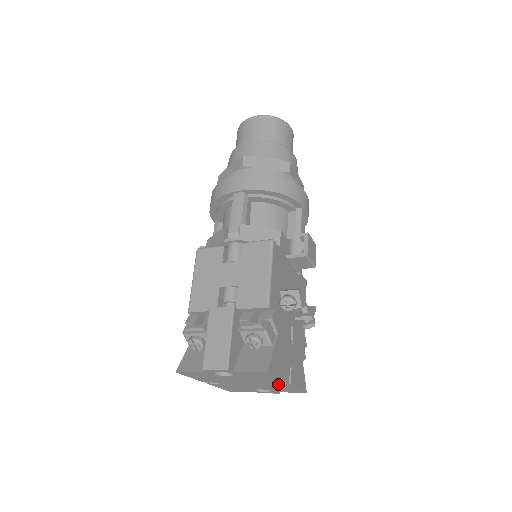
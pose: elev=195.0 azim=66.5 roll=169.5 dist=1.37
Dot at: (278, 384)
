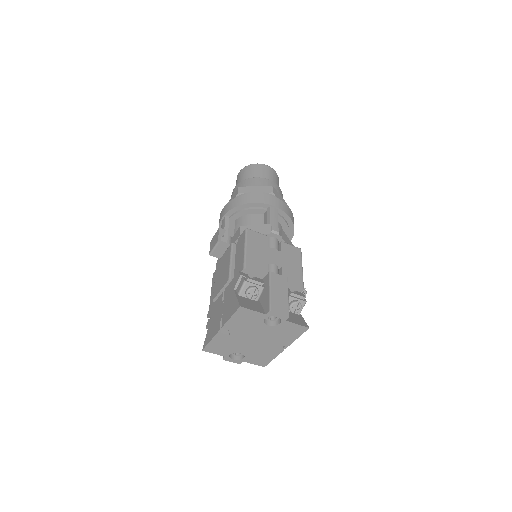
Dot at: (274, 348)
